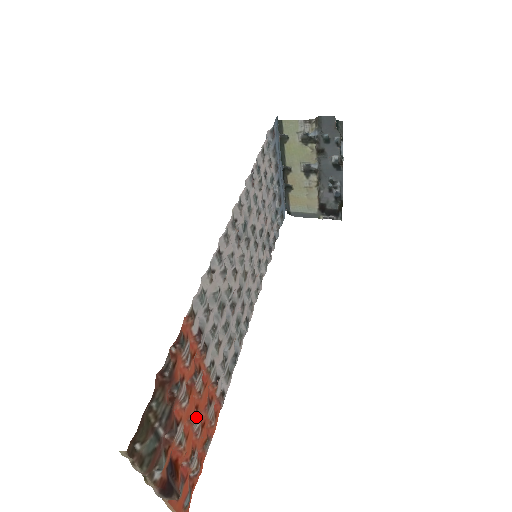
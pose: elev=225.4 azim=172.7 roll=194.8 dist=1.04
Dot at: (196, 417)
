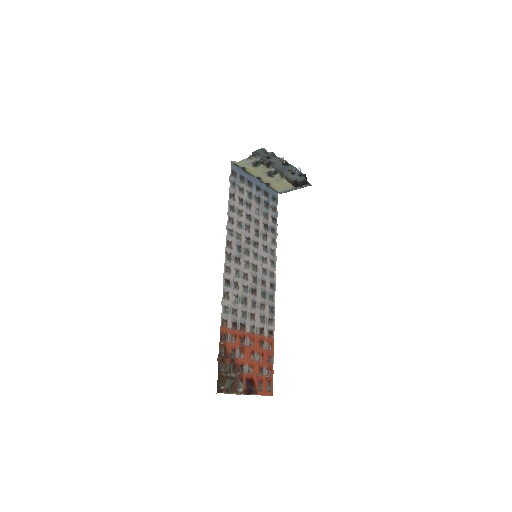
Dot at: (254, 356)
